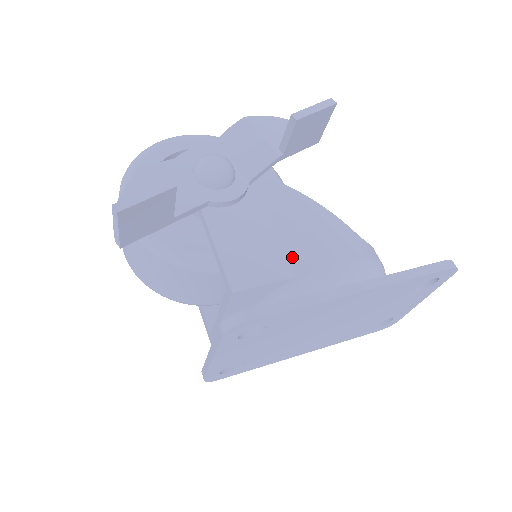
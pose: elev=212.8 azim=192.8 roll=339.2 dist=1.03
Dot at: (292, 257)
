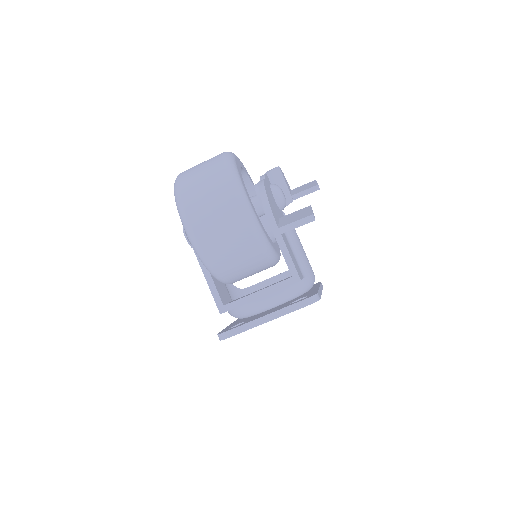
Dot at: (301, 265)
